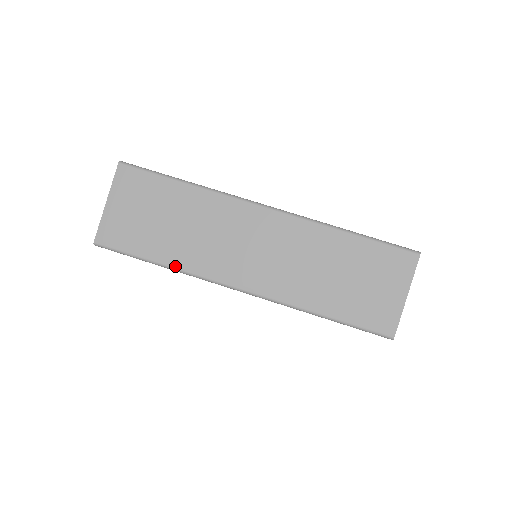
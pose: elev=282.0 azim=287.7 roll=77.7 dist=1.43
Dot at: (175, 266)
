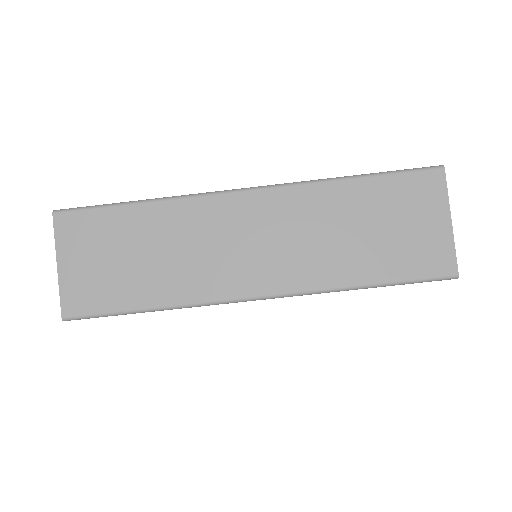
Dot at: (169, 304)
